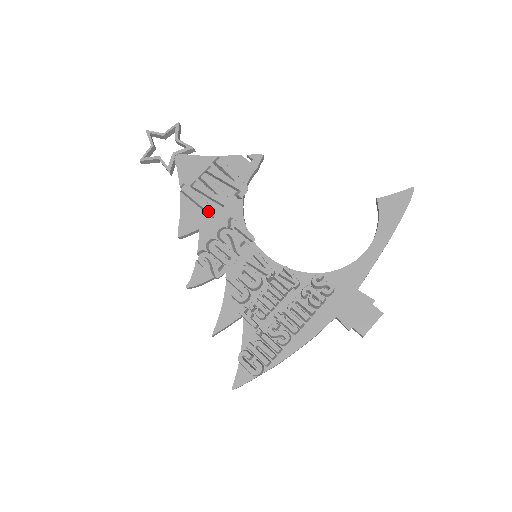
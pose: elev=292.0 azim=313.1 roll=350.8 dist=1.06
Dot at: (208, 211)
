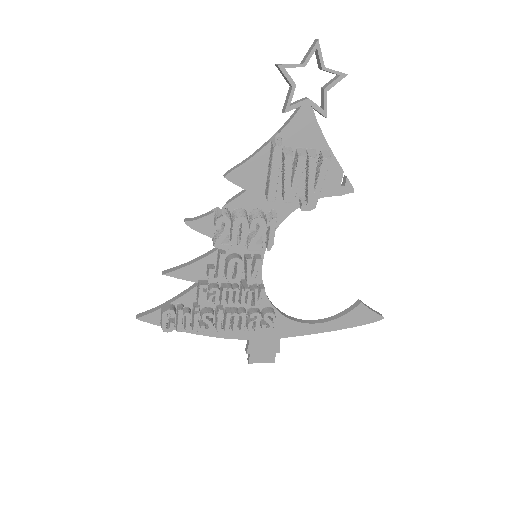
Dot at: (269, 191)
